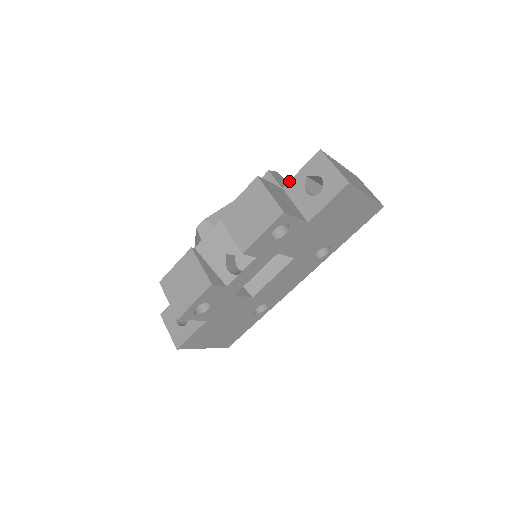
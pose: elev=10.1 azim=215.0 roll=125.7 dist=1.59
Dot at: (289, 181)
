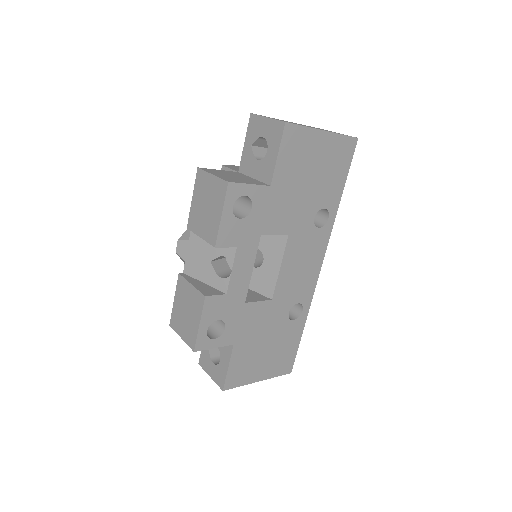
Dot at: (240, 161)
